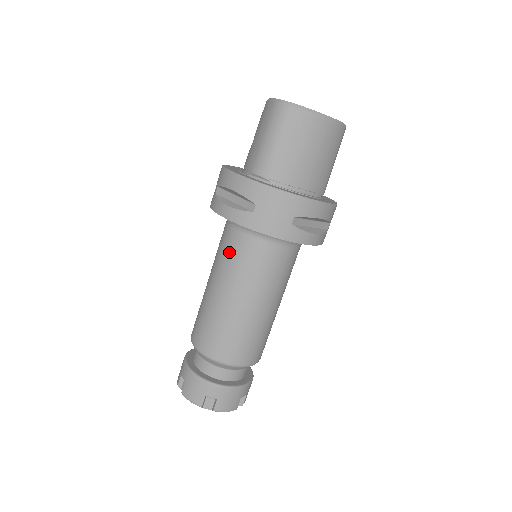
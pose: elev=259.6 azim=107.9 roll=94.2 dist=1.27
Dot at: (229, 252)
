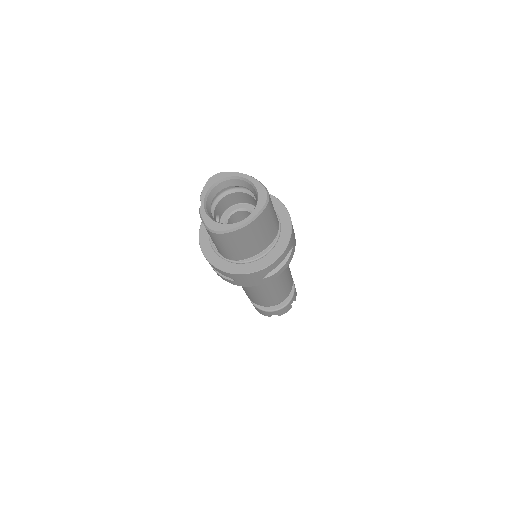
Dot at: occluded
